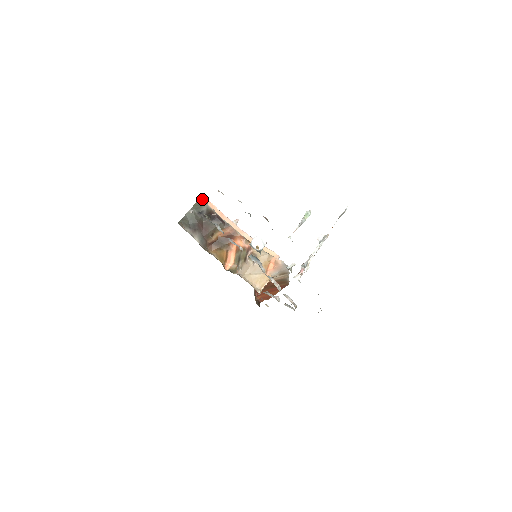
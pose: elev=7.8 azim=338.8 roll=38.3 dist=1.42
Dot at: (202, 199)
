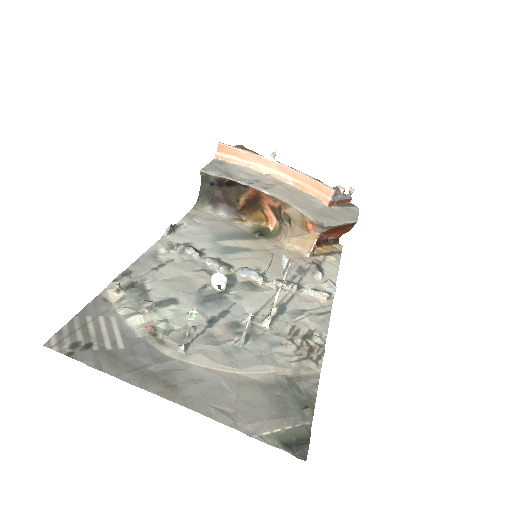
Dot at: (203, 173)
